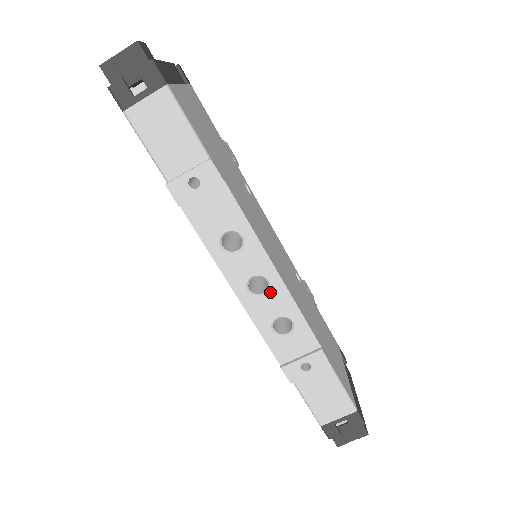
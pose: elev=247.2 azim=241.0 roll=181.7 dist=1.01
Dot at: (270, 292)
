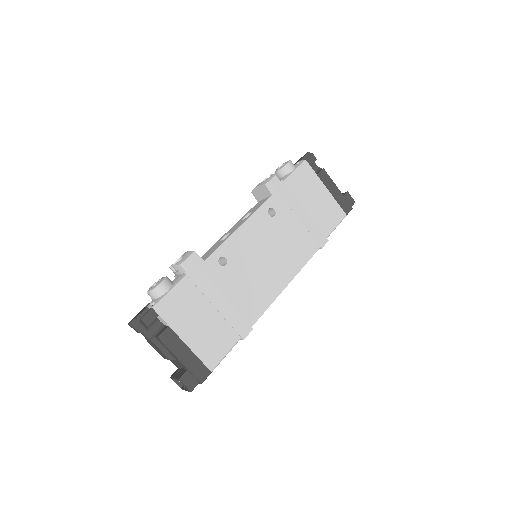
Dot at: occluded
